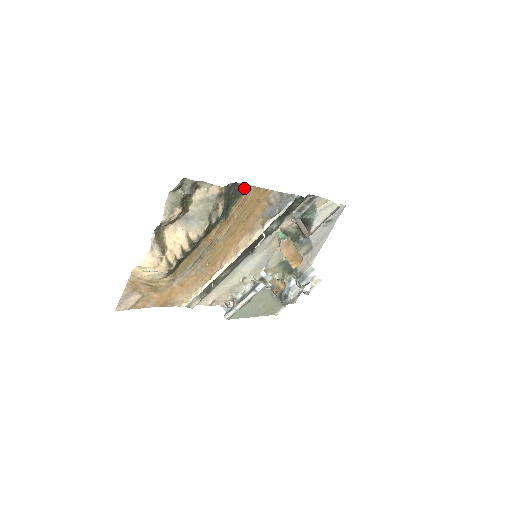
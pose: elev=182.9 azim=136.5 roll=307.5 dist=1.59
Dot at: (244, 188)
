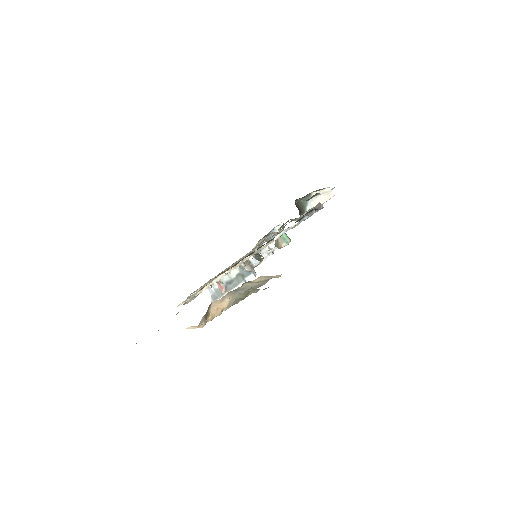
Dot at: occluded
